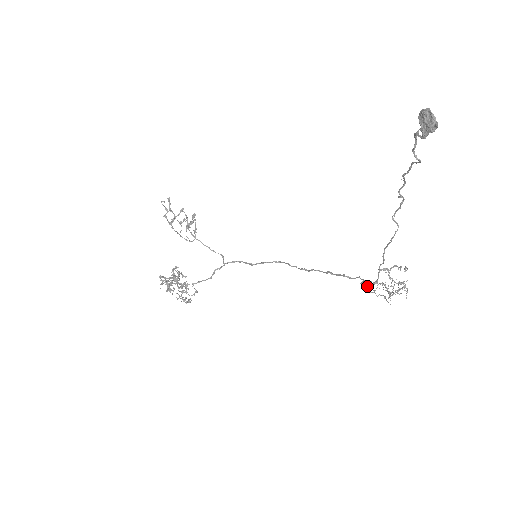
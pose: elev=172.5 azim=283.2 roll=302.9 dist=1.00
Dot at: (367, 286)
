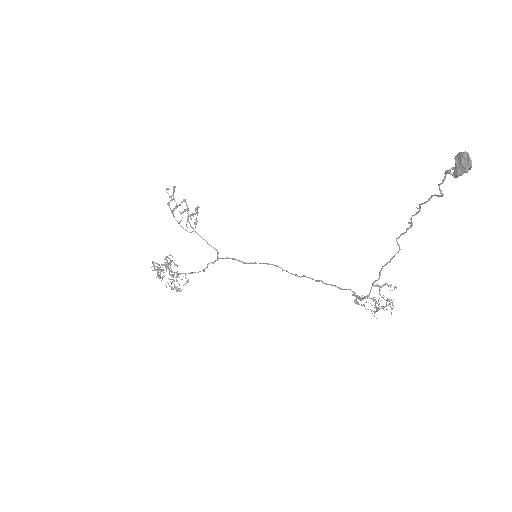
Dot at: (358, 299)
